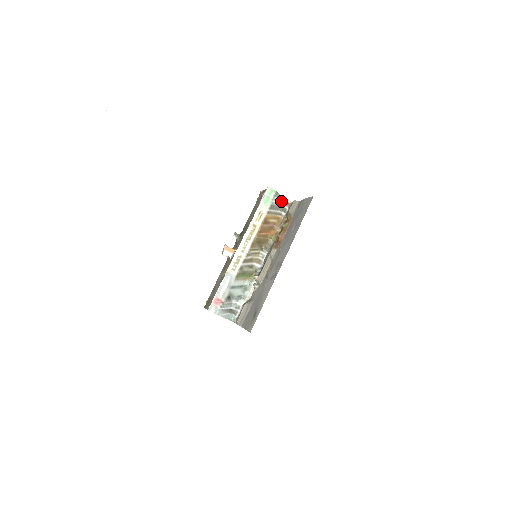
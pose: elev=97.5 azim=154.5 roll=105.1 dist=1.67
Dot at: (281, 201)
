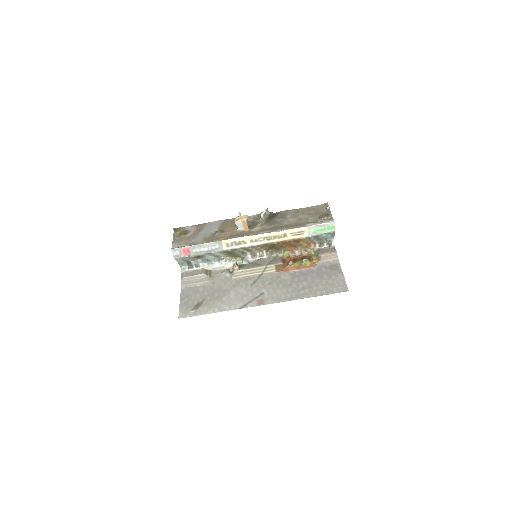
Dot at: (328, 238)
